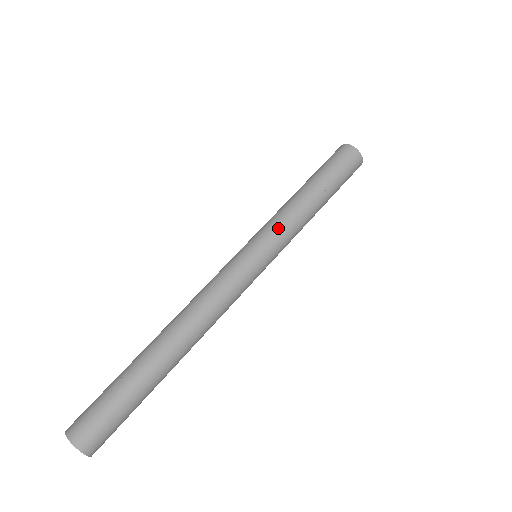
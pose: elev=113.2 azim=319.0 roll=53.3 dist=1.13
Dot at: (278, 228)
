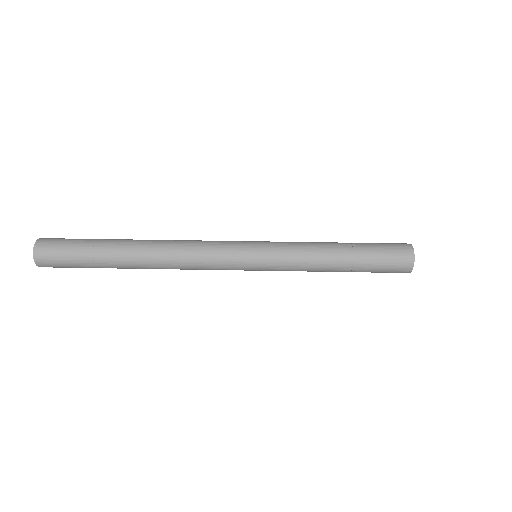
Dot at: (287, 242)
